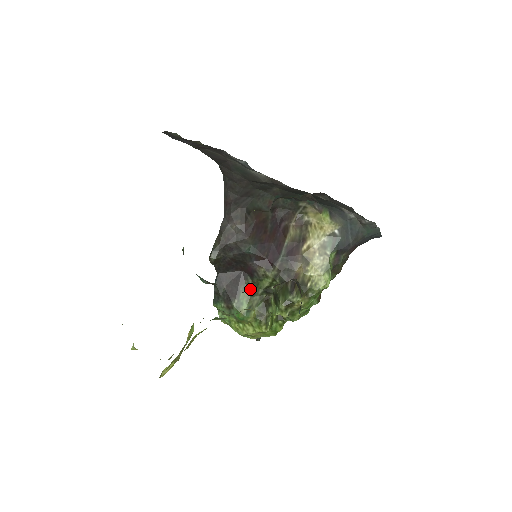
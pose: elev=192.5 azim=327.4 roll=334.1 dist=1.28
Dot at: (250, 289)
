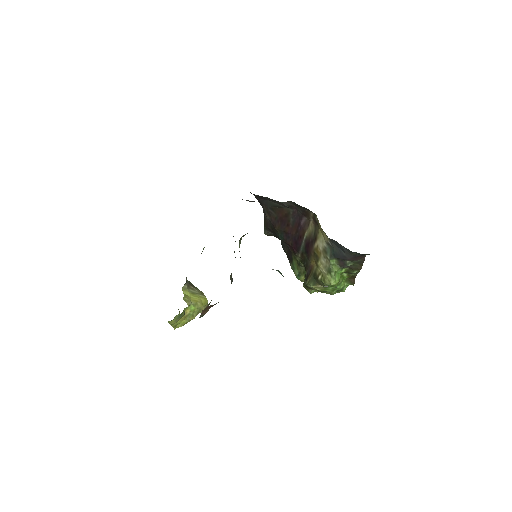
Dot at: (297, 260)
